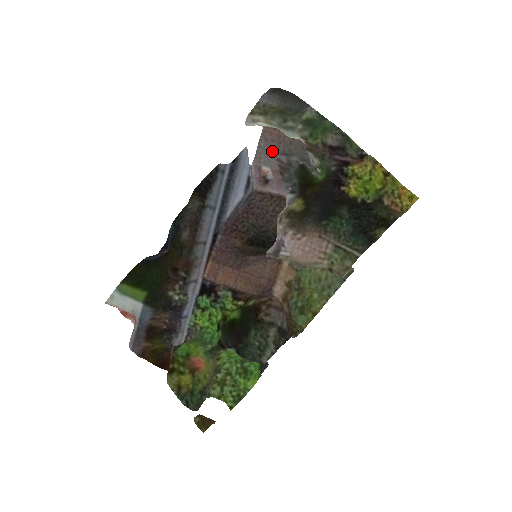
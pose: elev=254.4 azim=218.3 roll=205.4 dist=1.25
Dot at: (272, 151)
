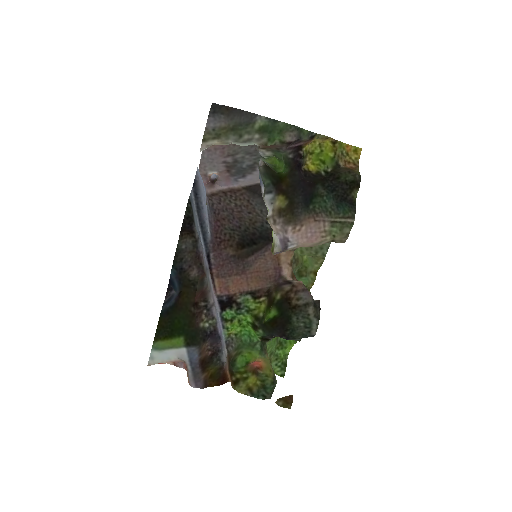
Dot at: (217, 158)
